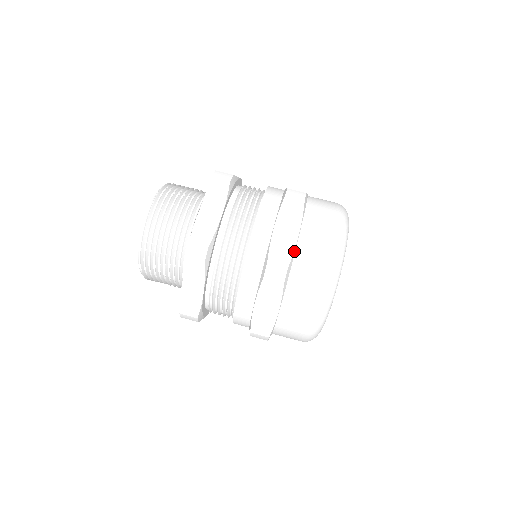
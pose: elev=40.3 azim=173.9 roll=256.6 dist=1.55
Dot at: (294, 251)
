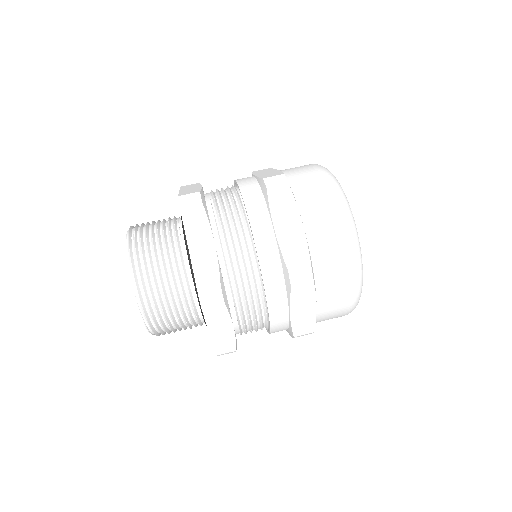
Dot at: occluded
